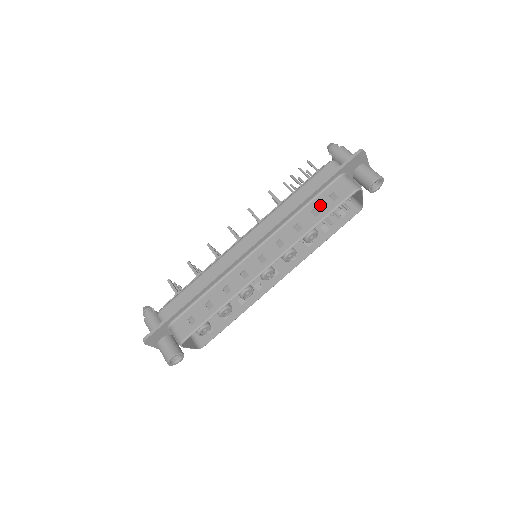
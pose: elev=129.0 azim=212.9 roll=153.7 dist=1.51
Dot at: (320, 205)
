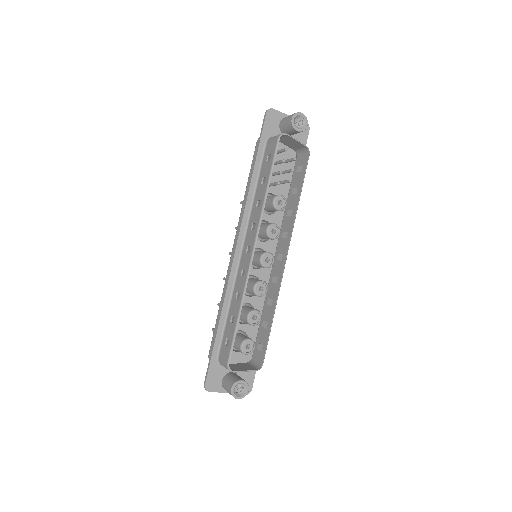
Dot at: (264, 173)
